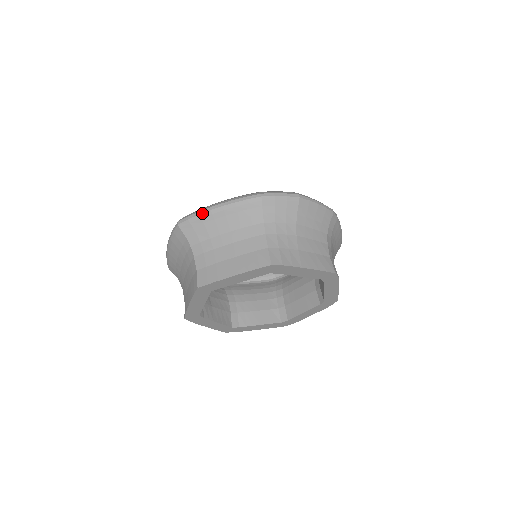
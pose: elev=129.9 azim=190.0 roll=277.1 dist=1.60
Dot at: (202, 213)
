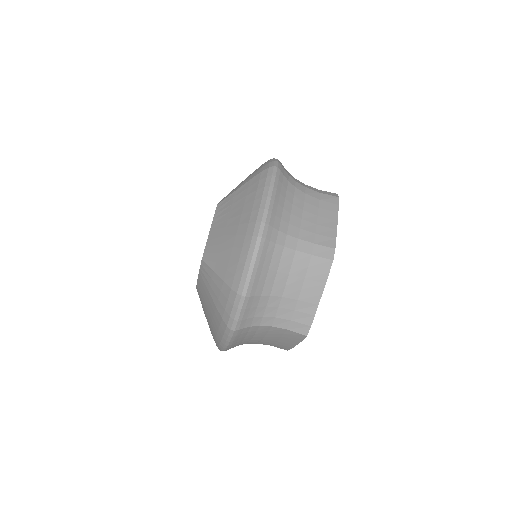
Dot at: (225, 350)
